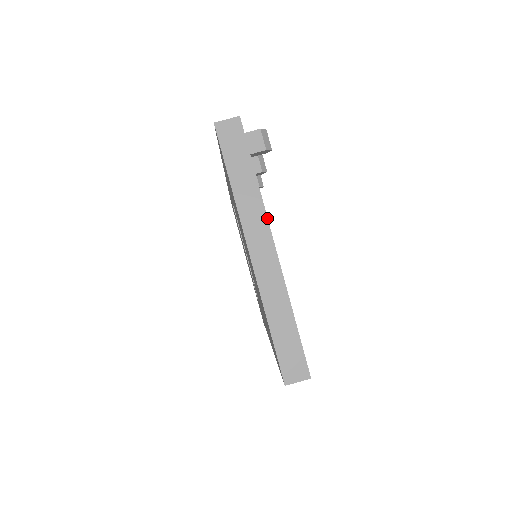
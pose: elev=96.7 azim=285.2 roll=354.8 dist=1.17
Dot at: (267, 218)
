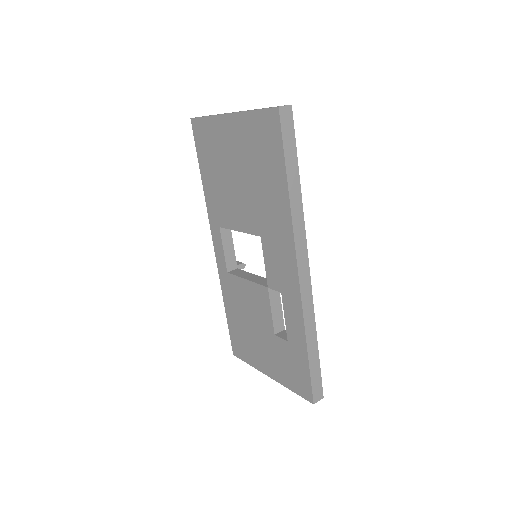
Dot at: occluded
